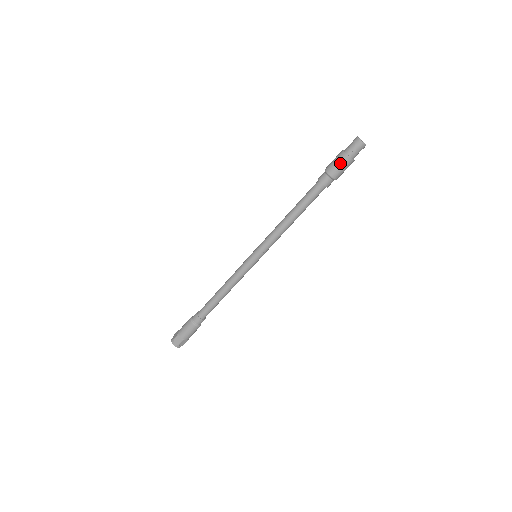
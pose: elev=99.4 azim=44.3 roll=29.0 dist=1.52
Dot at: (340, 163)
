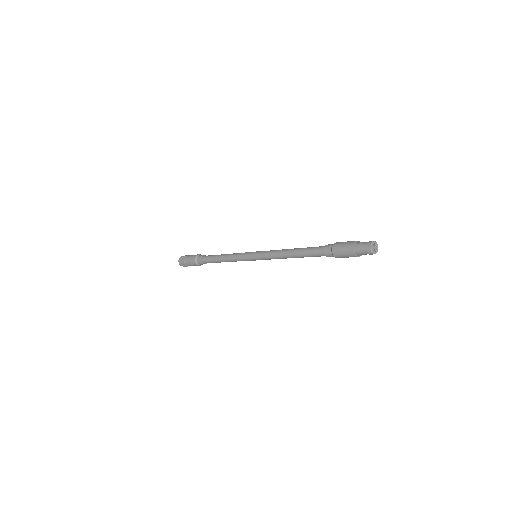
Dot at: (345, 247)
